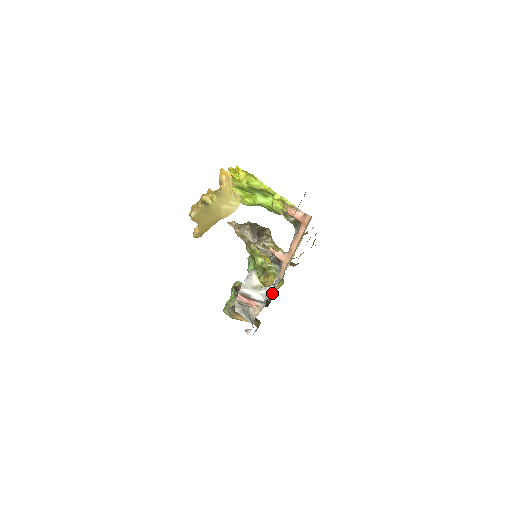
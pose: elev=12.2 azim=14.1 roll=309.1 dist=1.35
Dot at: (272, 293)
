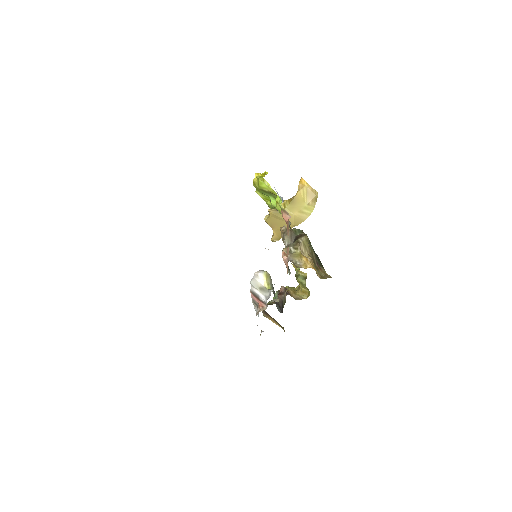
Dot at: occluded
